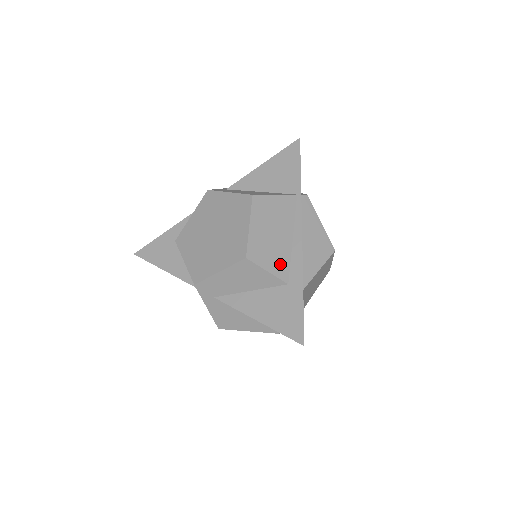
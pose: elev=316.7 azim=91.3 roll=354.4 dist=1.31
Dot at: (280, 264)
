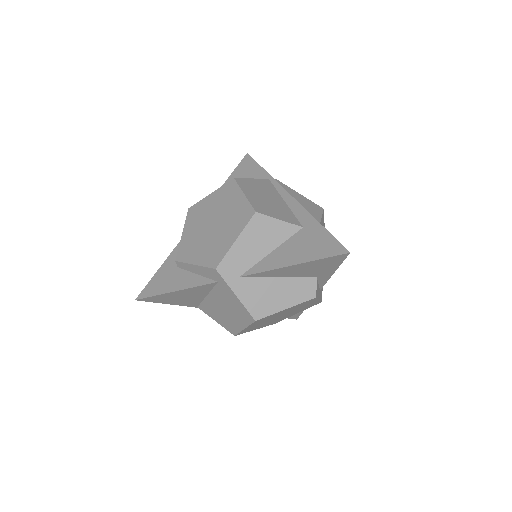
Dot at: (287, 216)
